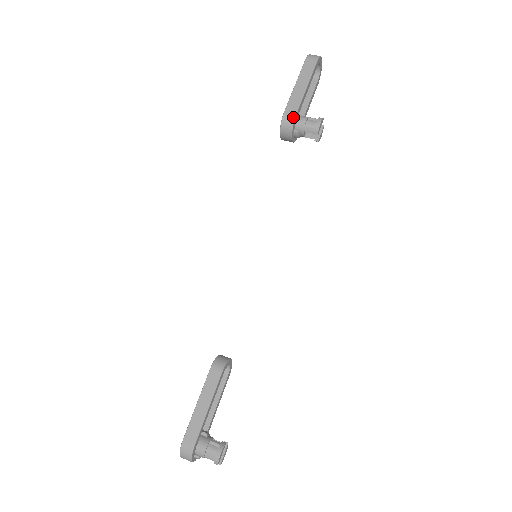
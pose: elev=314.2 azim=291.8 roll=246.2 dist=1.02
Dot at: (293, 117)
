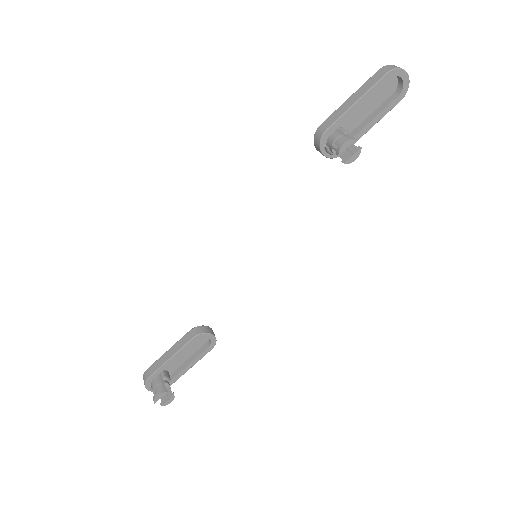
Dot at: (323, 131)
